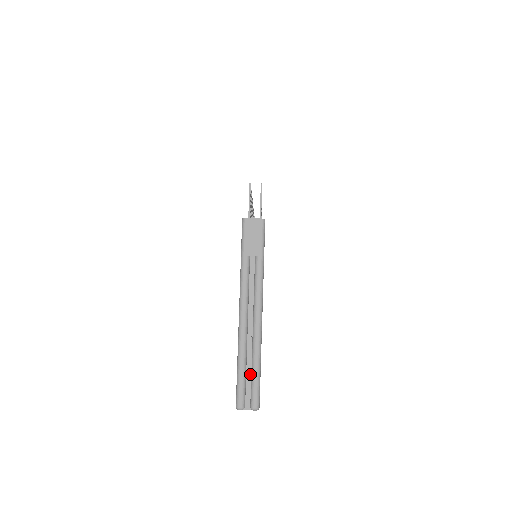
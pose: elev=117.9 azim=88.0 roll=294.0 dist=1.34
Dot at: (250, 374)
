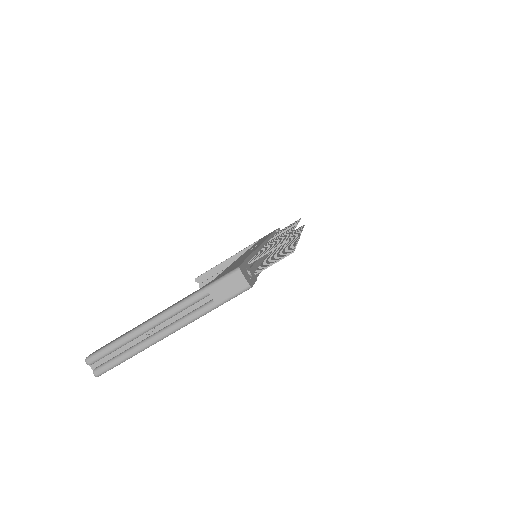
Dot at: (118, 353)
